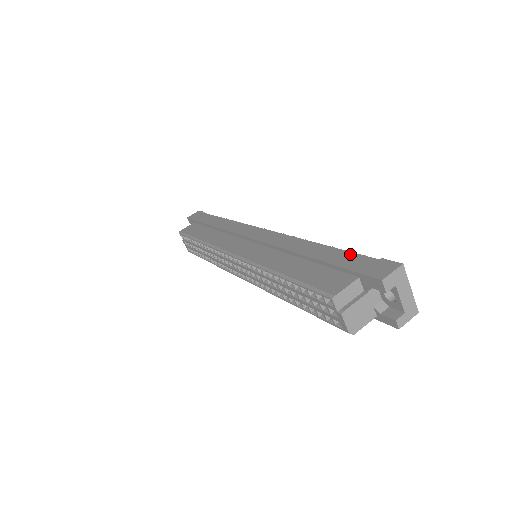
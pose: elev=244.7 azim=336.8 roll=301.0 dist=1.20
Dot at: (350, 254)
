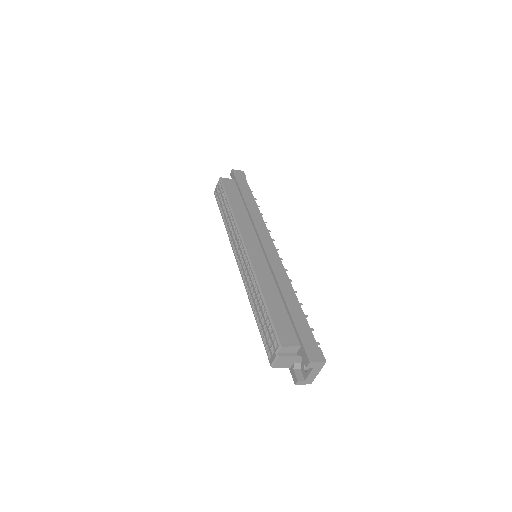
Dot at: (307, 326)
